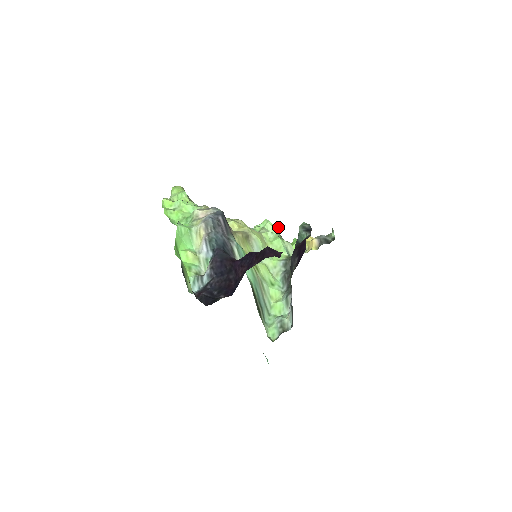
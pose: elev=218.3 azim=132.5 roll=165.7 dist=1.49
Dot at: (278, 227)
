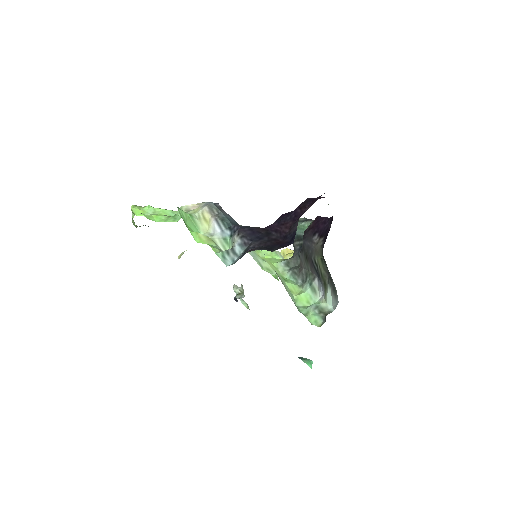
Dot at: occluded
